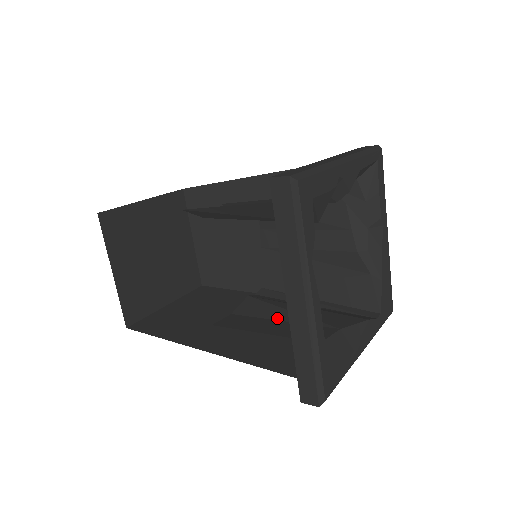
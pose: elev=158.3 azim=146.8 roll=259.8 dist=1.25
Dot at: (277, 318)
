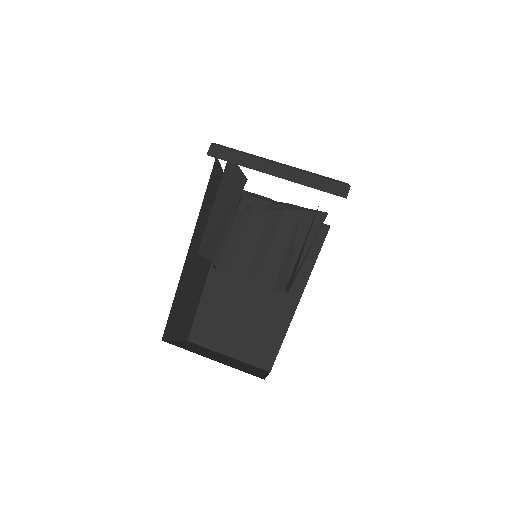
Dot at: (302, 251)
